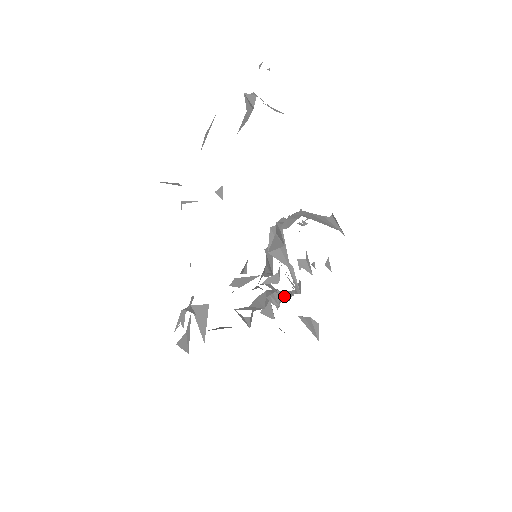
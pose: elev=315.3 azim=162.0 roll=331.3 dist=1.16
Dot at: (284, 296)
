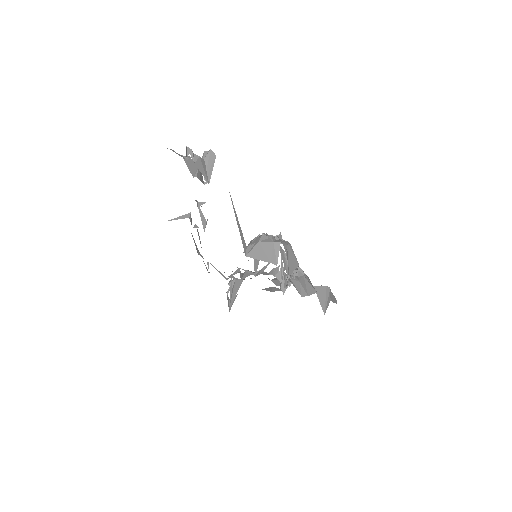
Dot at: occluded
